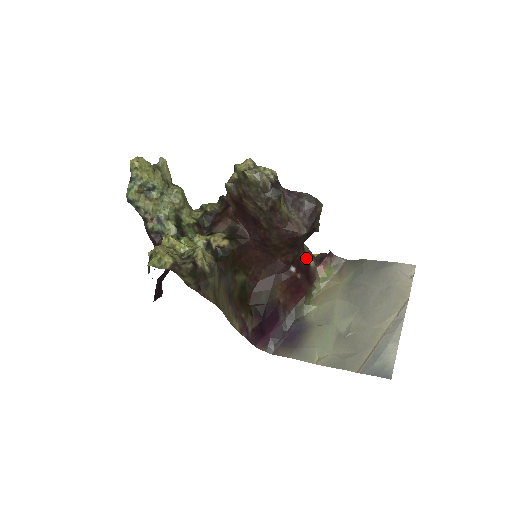
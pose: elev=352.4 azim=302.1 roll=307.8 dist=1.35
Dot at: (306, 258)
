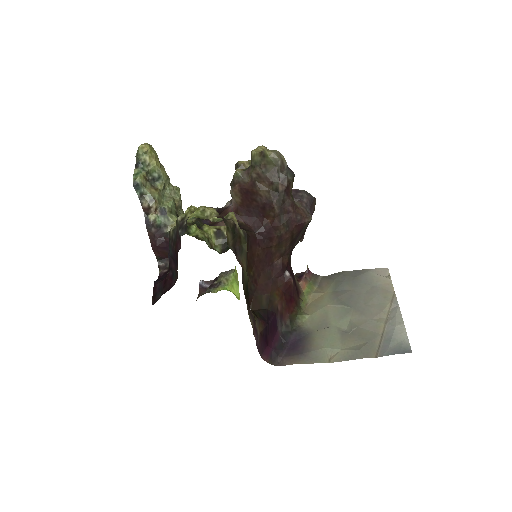
Dot at: (292, 270)
